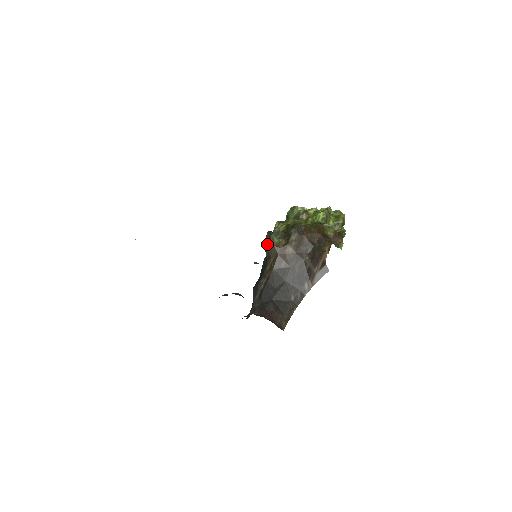
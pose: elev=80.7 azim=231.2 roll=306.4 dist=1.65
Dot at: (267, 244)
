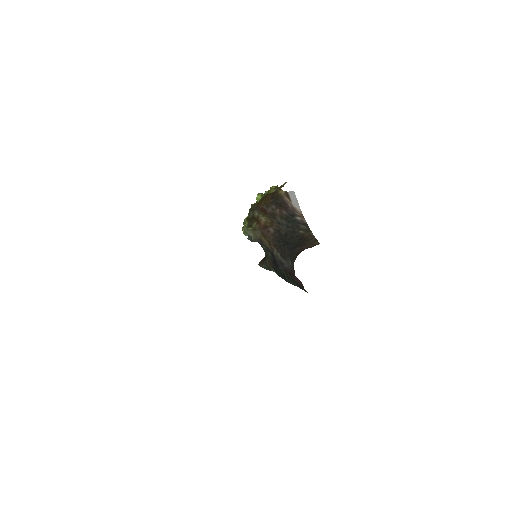
Dot at: occluded
